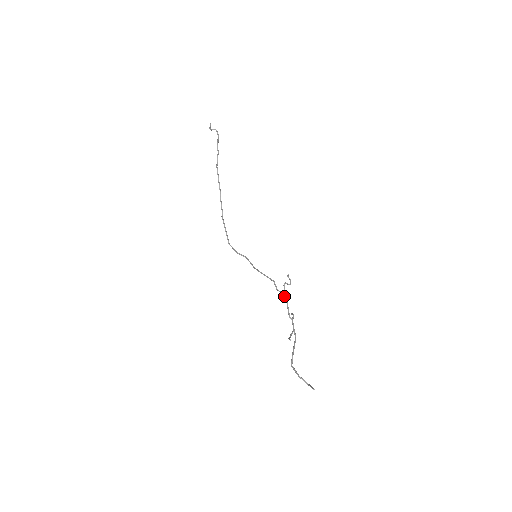
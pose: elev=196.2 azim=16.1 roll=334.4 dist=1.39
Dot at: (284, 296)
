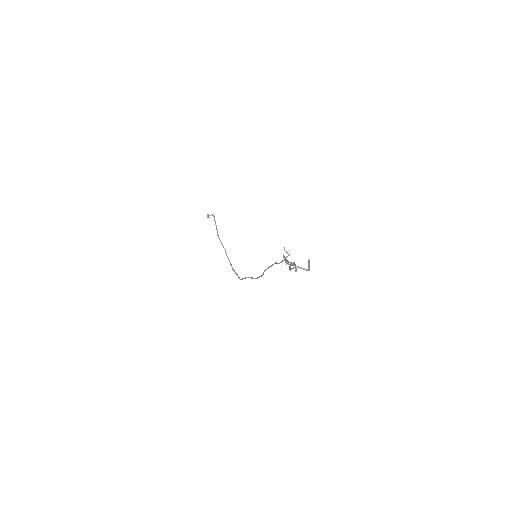
Dot at: occluded
